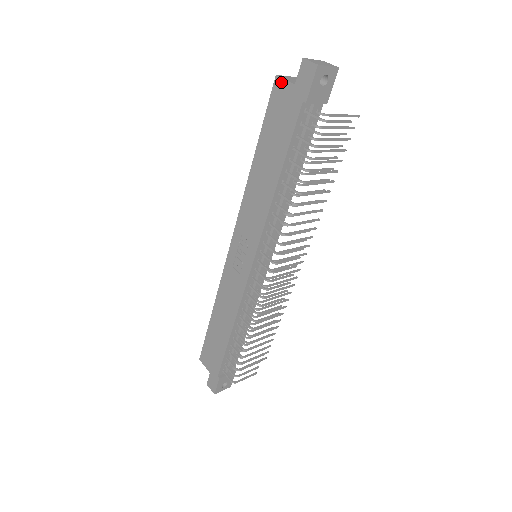
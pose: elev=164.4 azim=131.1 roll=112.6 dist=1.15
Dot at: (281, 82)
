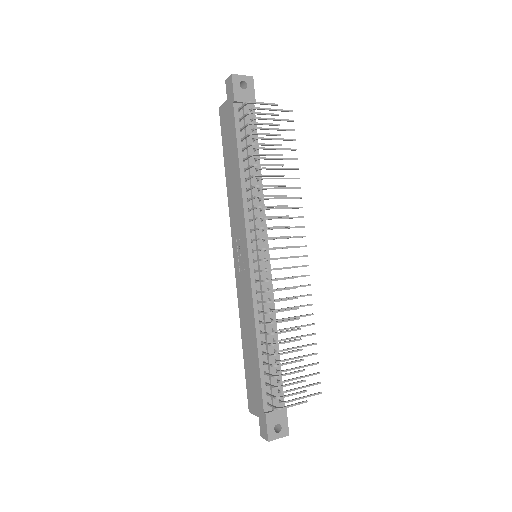
Dot at: (222, 107)
